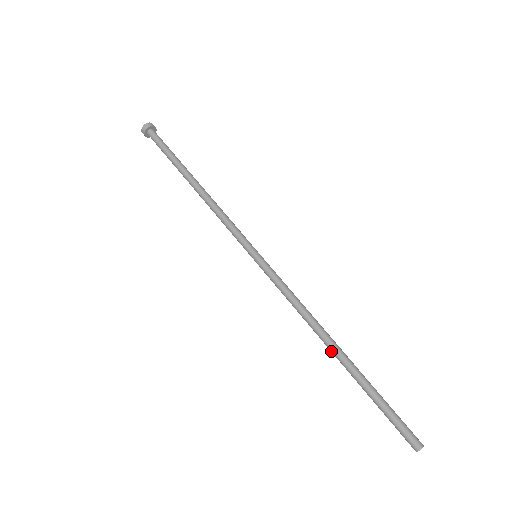
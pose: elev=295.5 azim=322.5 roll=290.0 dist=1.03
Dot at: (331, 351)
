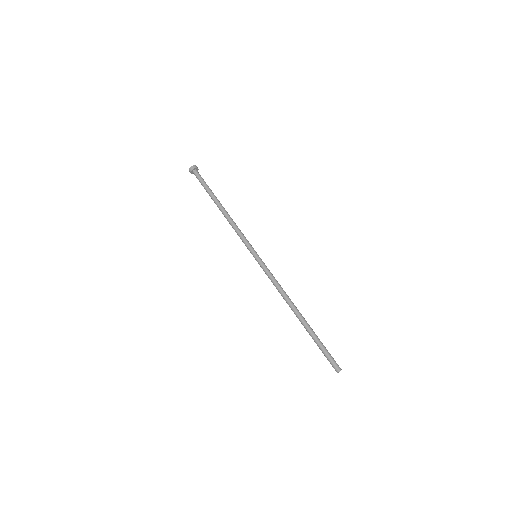
Dot at: (296, 314)
